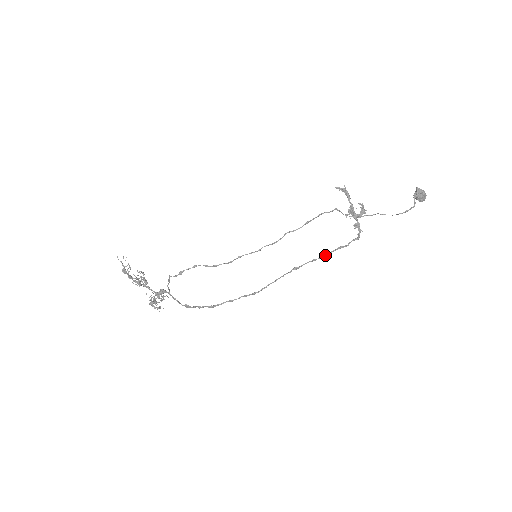
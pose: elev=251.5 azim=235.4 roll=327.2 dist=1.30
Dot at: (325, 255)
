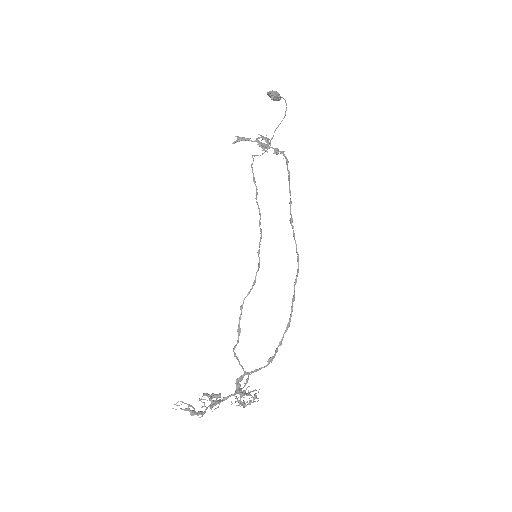
Dot at: (290, 192)
